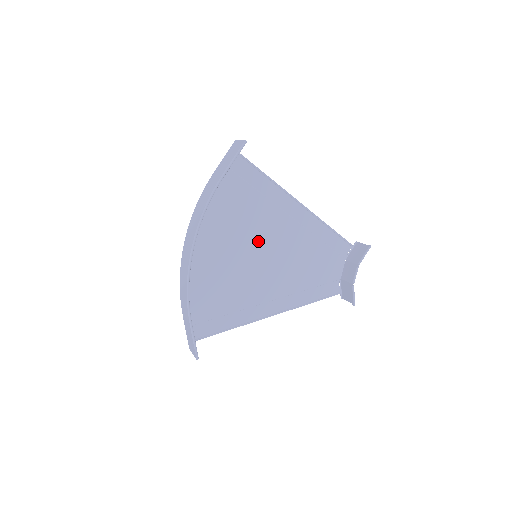
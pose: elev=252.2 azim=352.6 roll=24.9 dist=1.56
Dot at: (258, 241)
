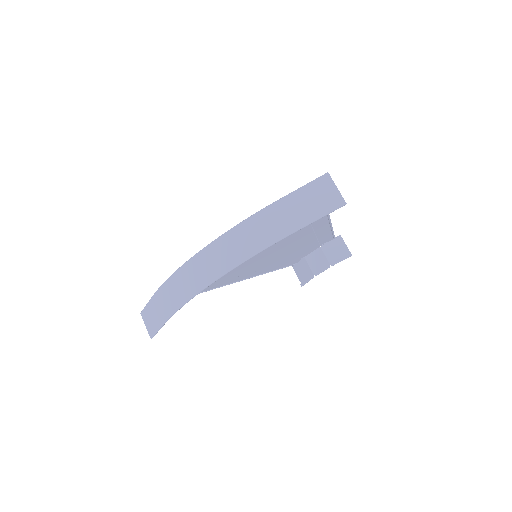
Dot at: occluded
